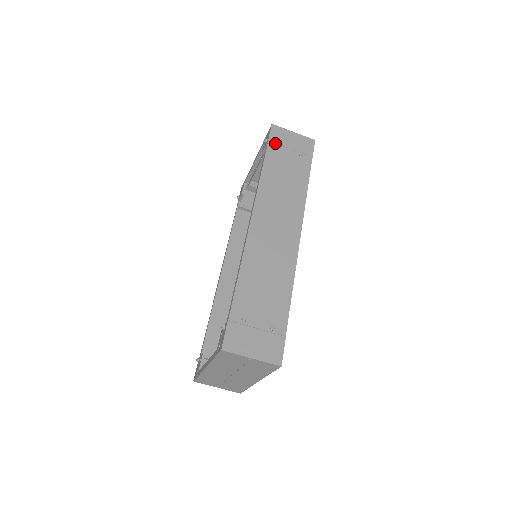
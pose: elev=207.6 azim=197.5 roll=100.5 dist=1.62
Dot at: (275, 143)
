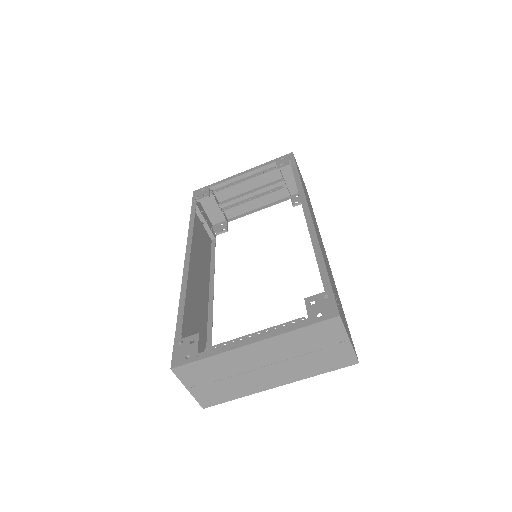
Dot at: occluded
